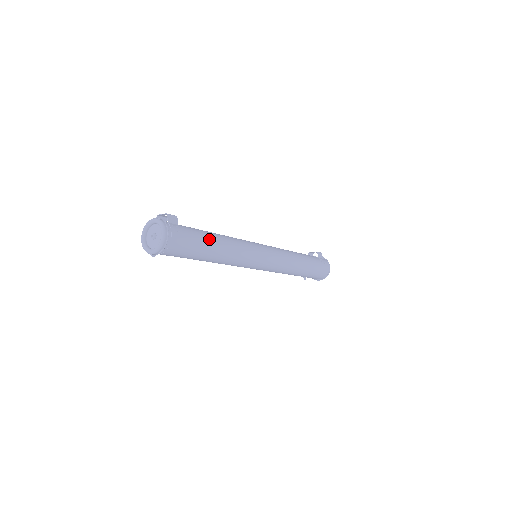
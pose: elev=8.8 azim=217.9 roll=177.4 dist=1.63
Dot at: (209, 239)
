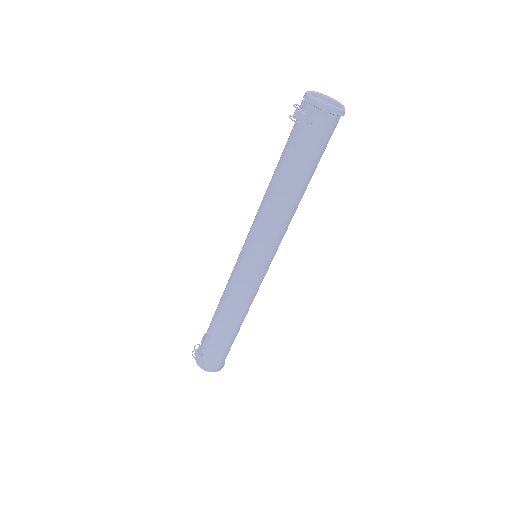
Dot at: occluded
